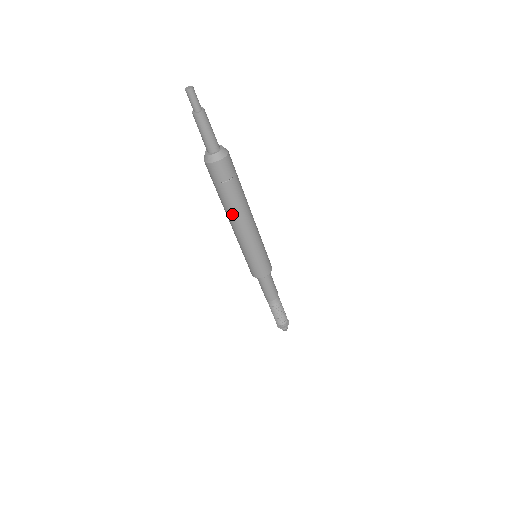
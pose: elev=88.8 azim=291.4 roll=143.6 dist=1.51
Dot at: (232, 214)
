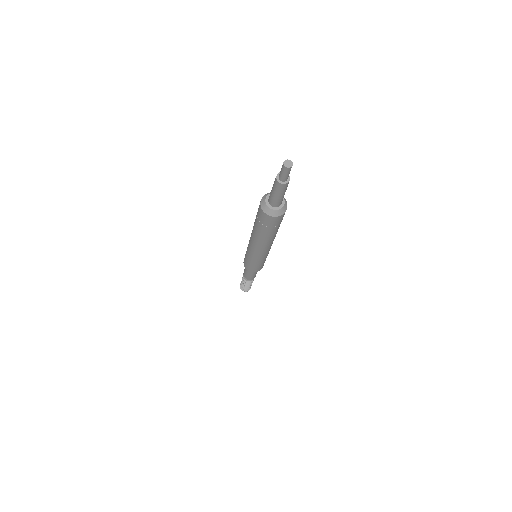
Dot at: (255, 237)
